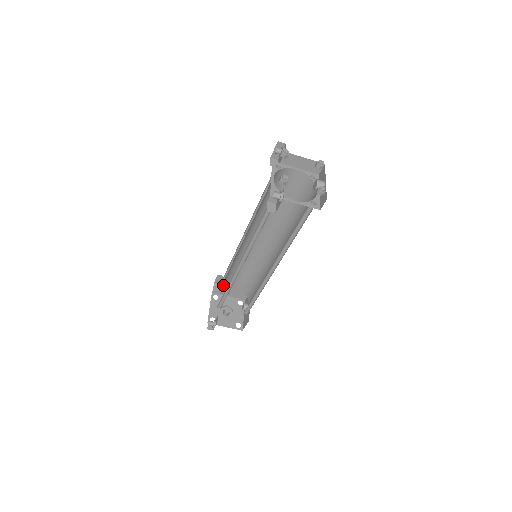
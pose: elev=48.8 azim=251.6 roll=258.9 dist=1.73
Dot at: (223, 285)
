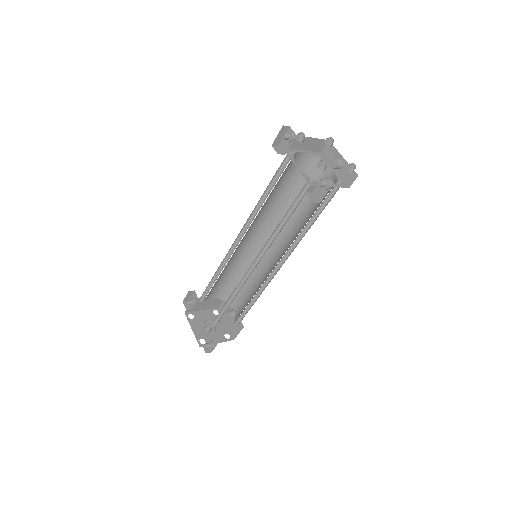
Dot at: occluded
